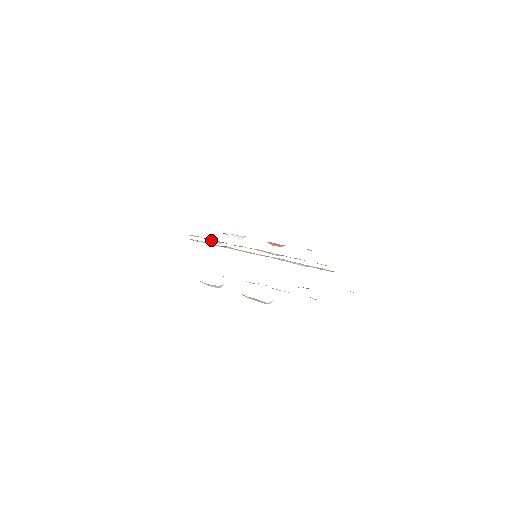
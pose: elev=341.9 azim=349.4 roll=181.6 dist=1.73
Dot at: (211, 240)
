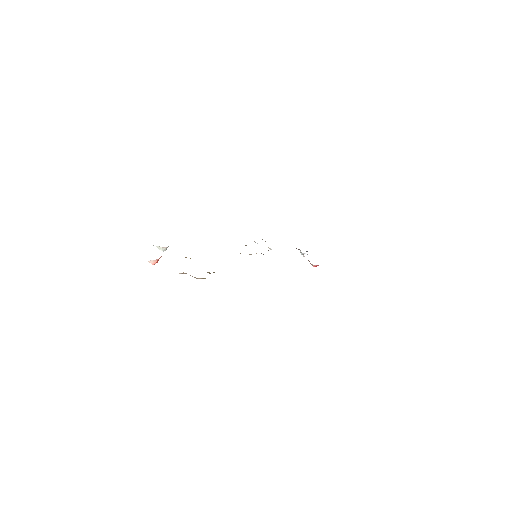
Dot at: occluded
